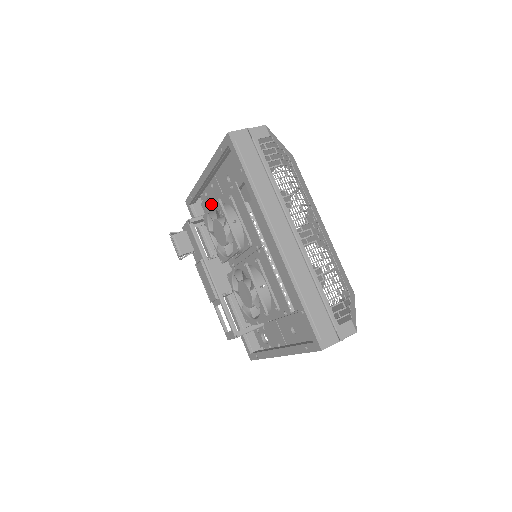
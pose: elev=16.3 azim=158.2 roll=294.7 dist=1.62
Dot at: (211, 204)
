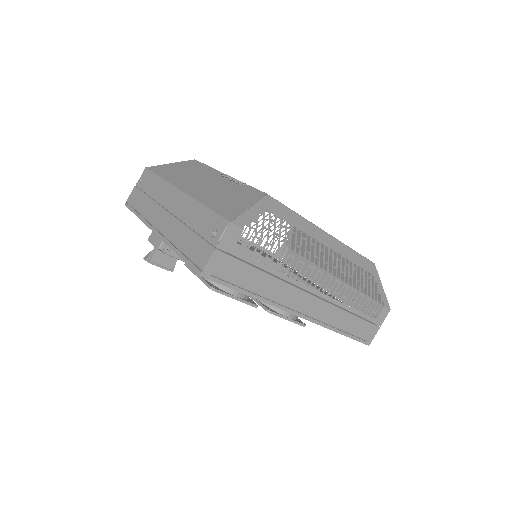
Dot at: occluded
